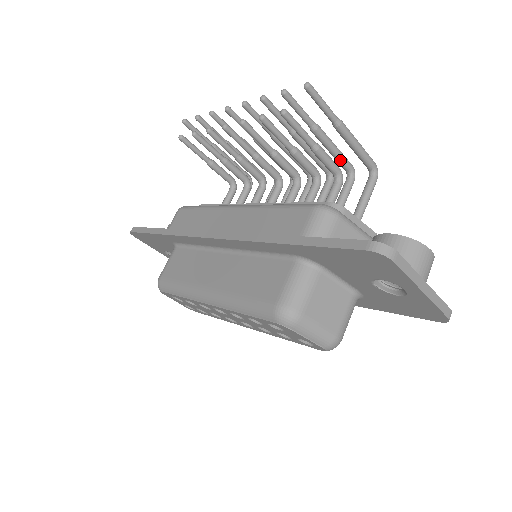
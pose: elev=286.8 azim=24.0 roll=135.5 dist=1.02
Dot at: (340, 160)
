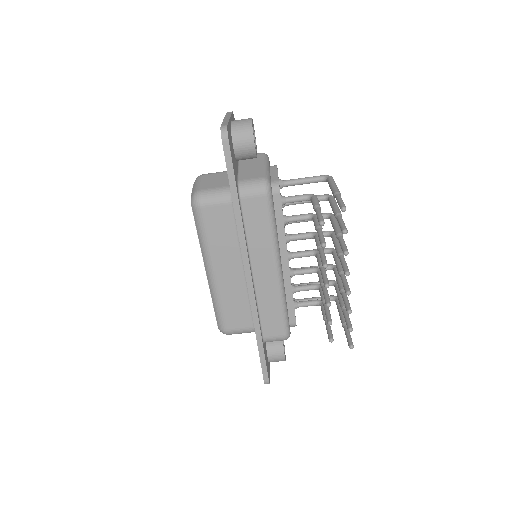
Dot at: occluded
